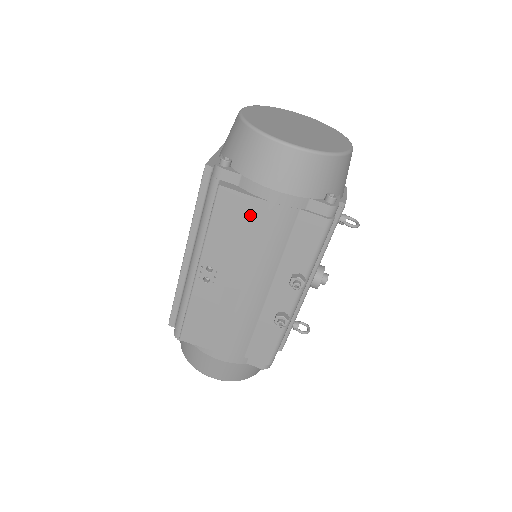
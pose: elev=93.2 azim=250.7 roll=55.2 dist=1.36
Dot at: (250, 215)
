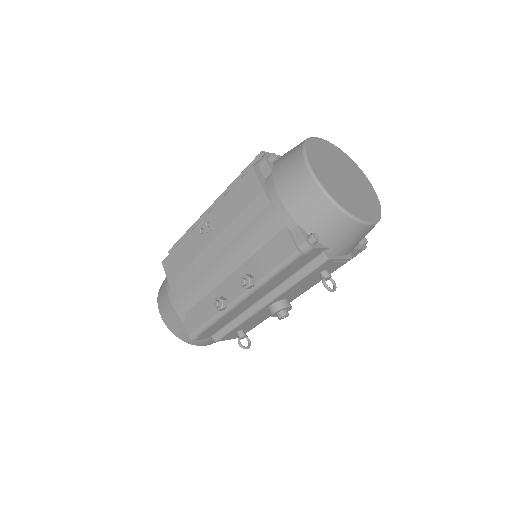
Dot at: (254, 203)
